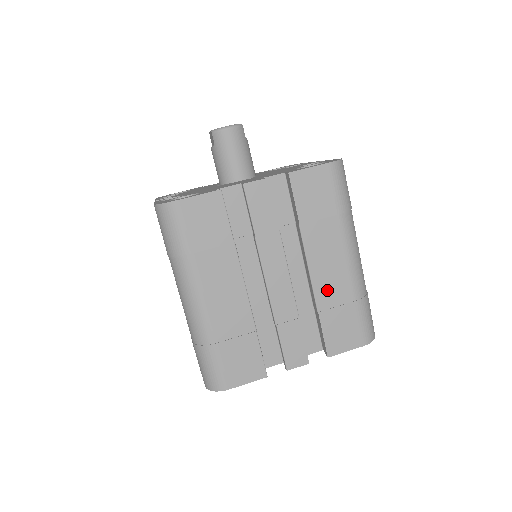
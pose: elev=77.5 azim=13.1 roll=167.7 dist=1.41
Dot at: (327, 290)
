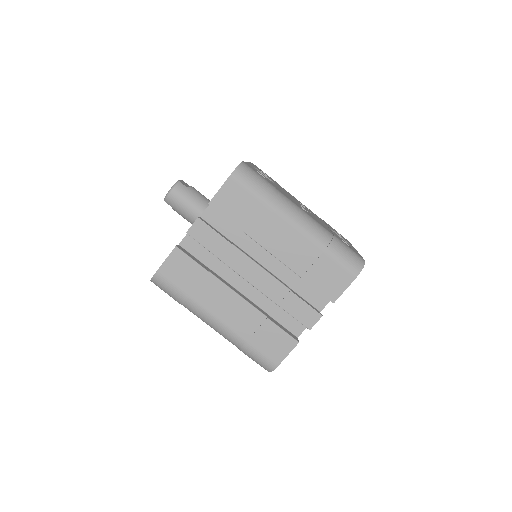
Dot at: (296, 259)
